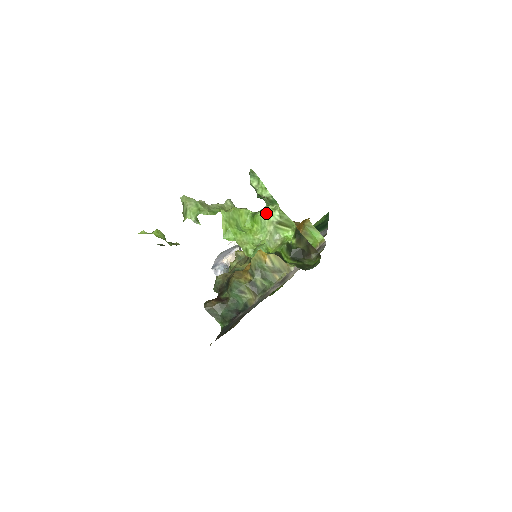
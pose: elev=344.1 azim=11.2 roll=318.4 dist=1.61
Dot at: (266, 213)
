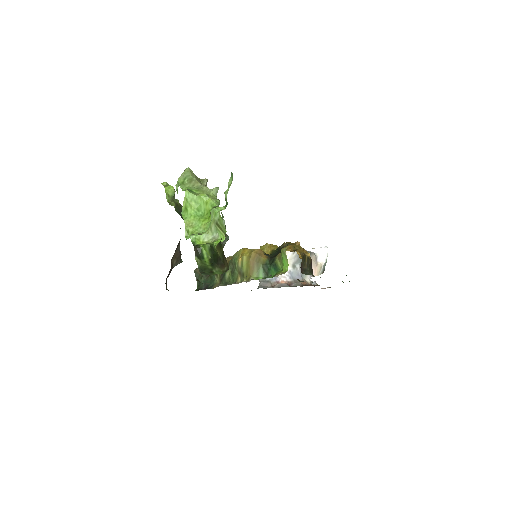
Dot at: (214, 210)
